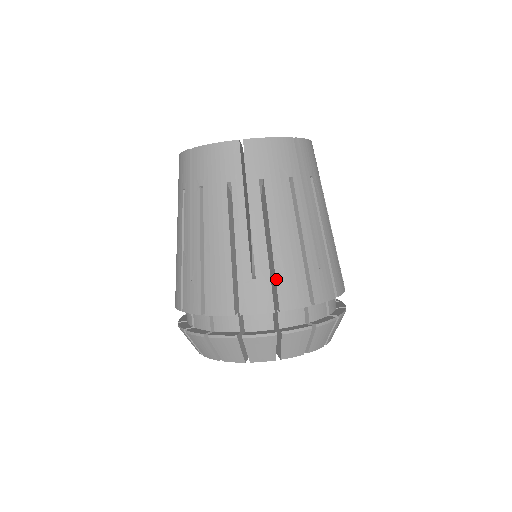
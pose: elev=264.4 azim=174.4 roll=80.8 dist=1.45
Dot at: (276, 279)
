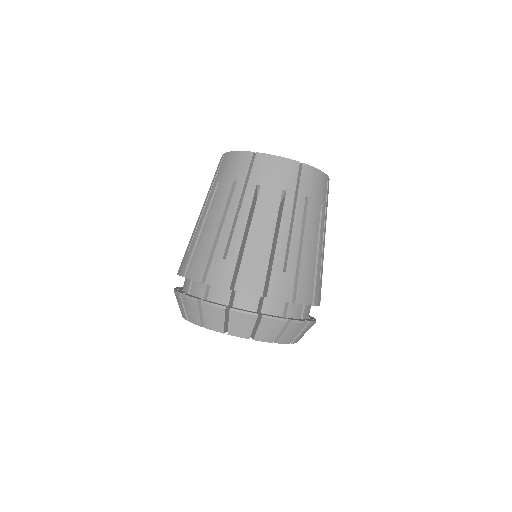
Dot at: (299, 277)
